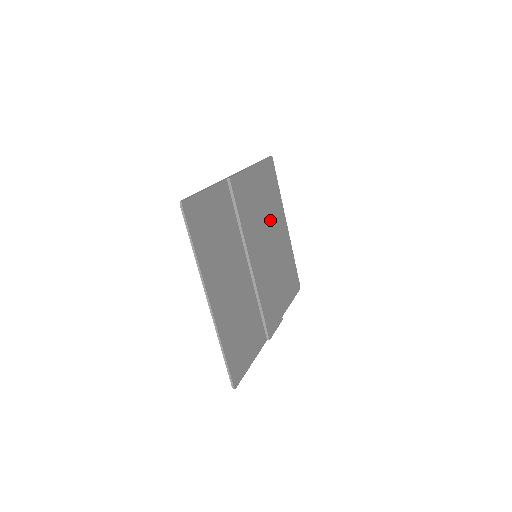
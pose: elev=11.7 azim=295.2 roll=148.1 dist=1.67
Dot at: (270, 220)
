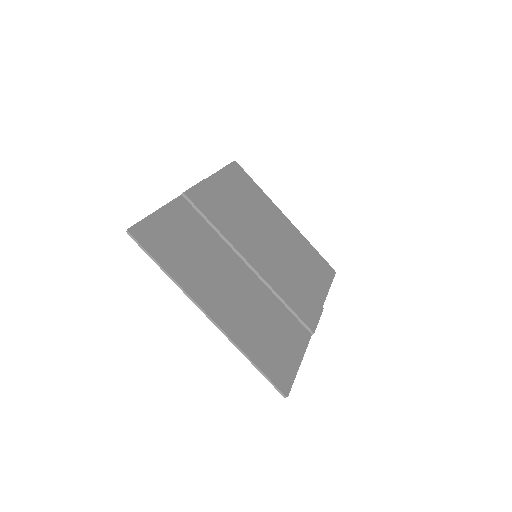
Dot at: (260, 218)
